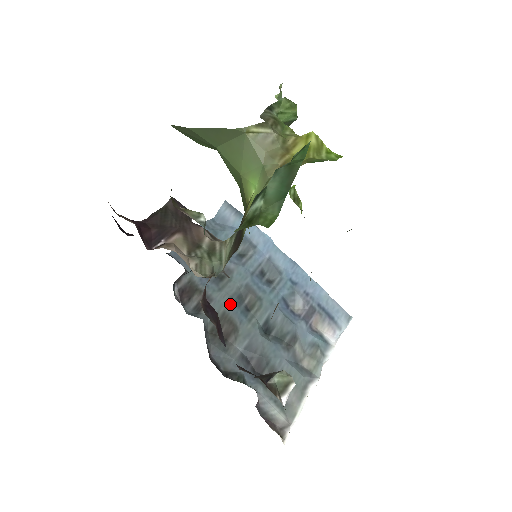
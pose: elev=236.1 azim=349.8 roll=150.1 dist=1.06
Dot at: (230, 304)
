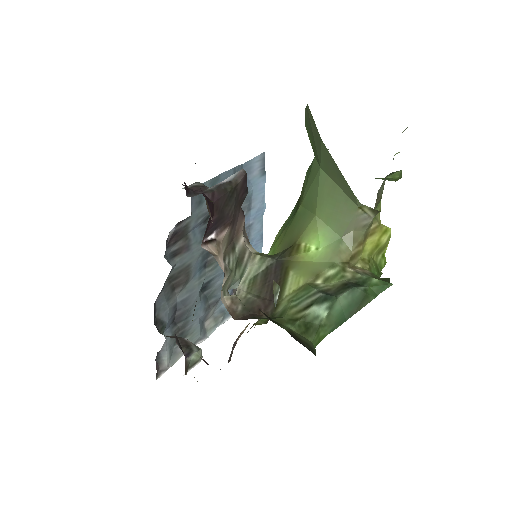
Dot at: (198, 258)
